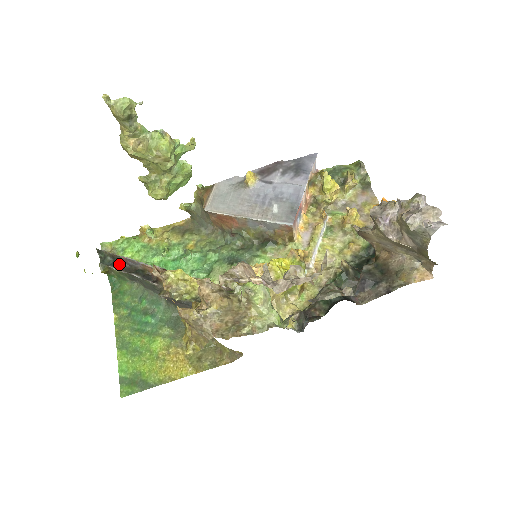
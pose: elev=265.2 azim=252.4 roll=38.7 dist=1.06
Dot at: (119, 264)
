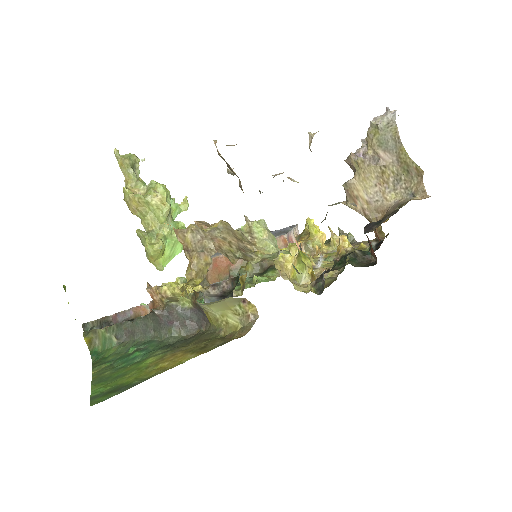
Dot at: occluded
